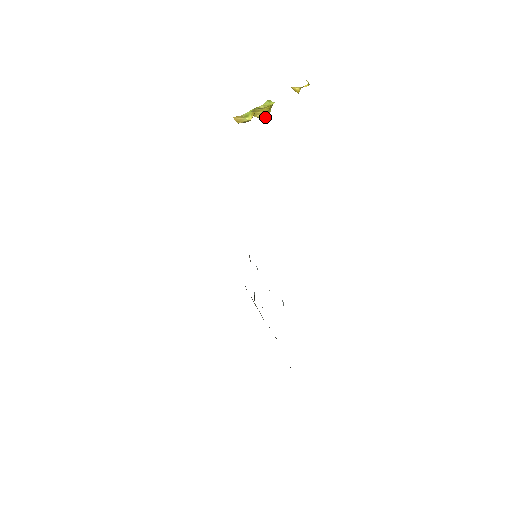
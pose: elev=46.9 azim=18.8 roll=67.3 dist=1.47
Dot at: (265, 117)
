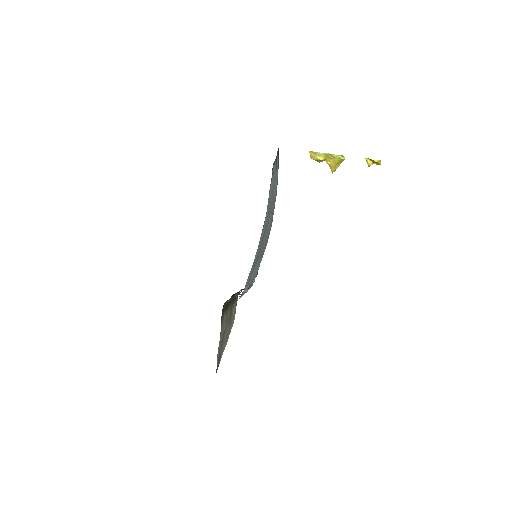
Dot at: (333, 167)
